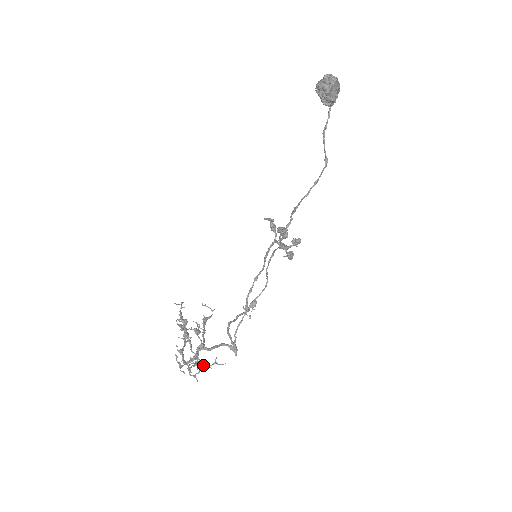
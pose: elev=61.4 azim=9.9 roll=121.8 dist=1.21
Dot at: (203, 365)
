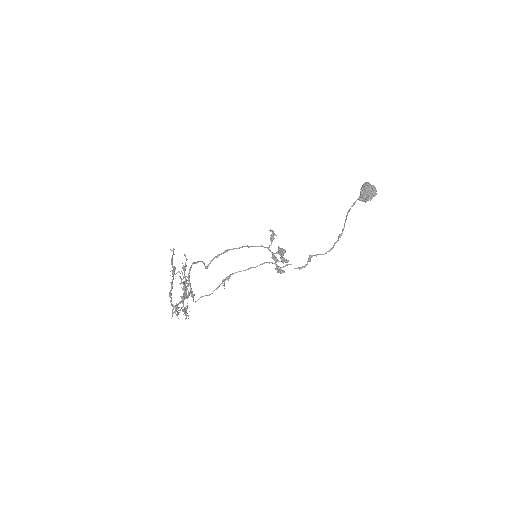
Dot at: occluded
